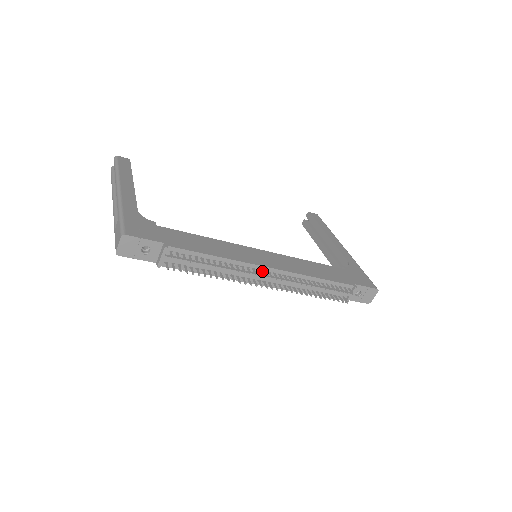
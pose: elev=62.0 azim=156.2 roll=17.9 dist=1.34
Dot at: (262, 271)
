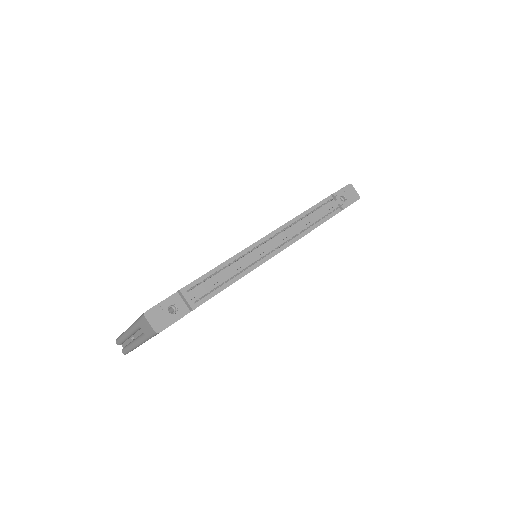
Dot at: (263, 244)
